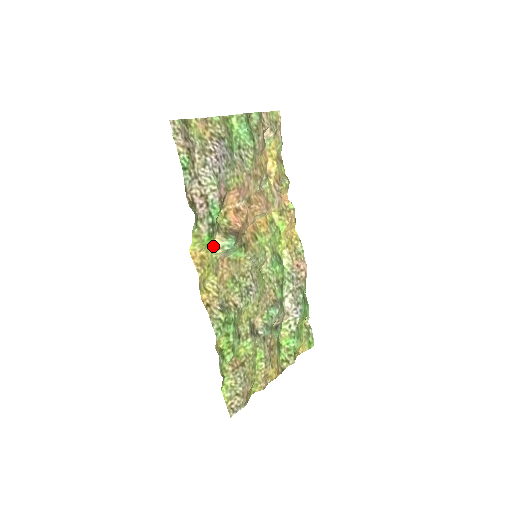
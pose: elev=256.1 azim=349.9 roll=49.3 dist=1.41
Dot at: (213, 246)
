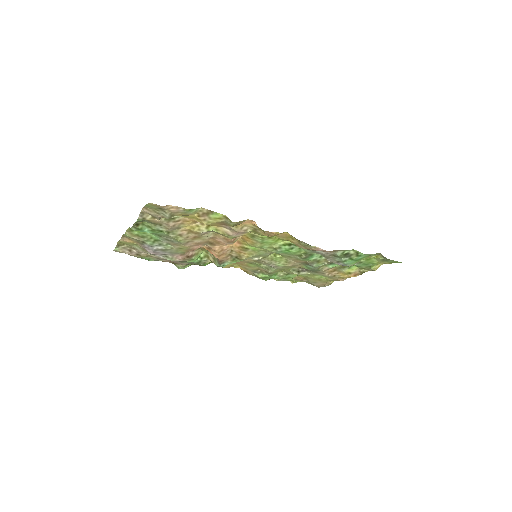
Dot at: occluded
